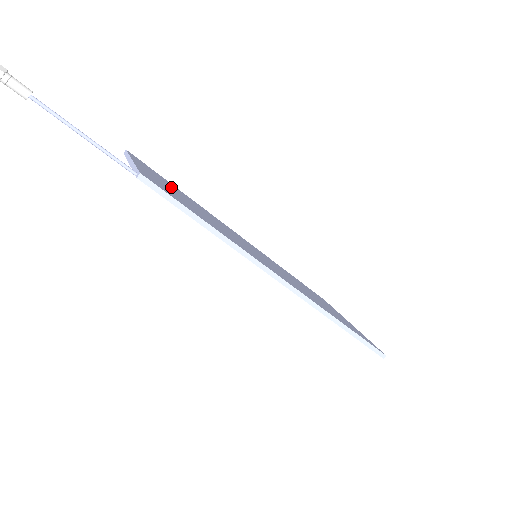
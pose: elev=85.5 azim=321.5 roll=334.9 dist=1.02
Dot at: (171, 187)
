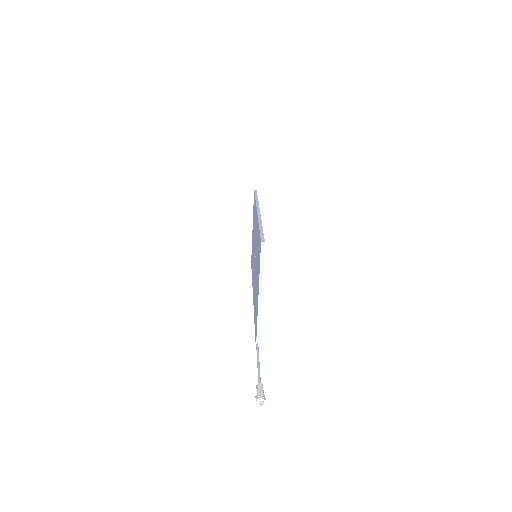
Dot at: occluded
